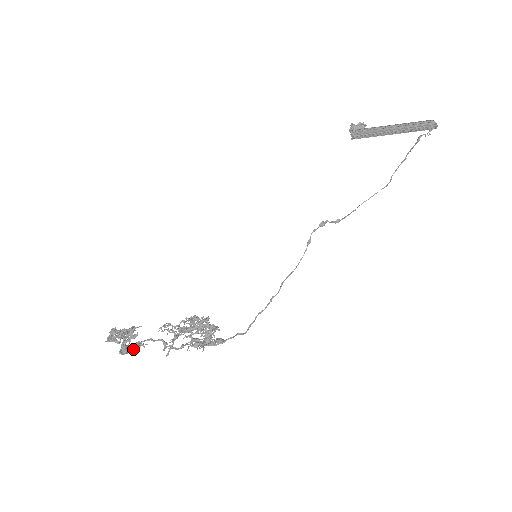
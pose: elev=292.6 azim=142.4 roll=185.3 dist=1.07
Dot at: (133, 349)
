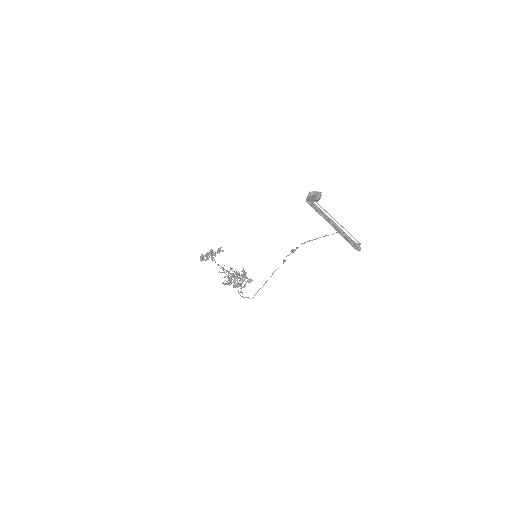
Dot at: occluded
